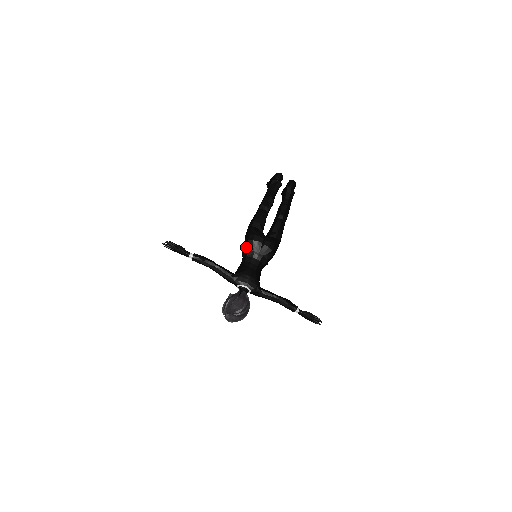
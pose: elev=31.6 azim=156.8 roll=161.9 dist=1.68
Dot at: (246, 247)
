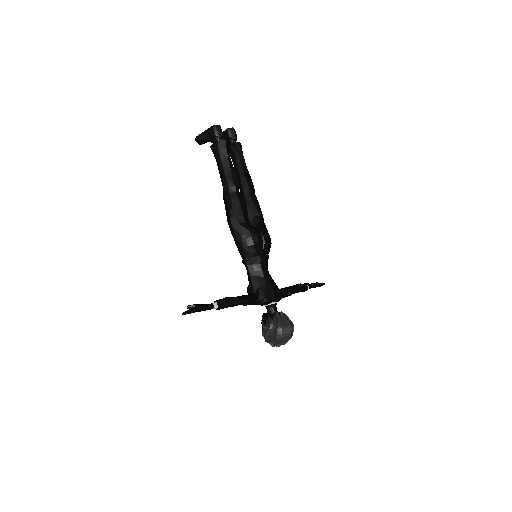
Dot at: (248, 254)
